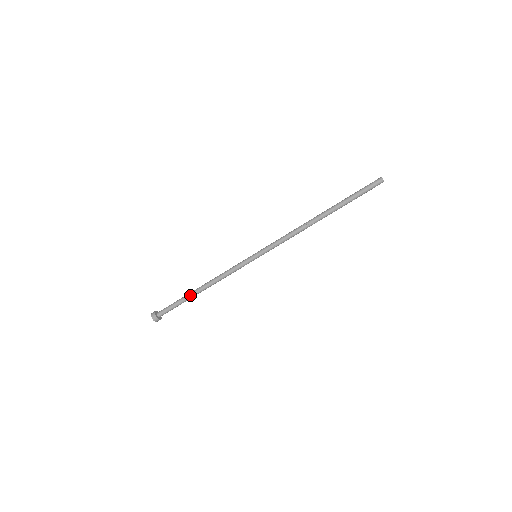
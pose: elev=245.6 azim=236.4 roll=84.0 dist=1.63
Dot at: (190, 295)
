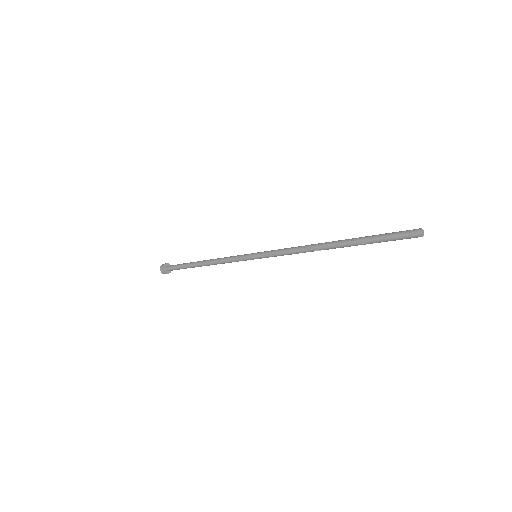
Dot at: (193, 266)
